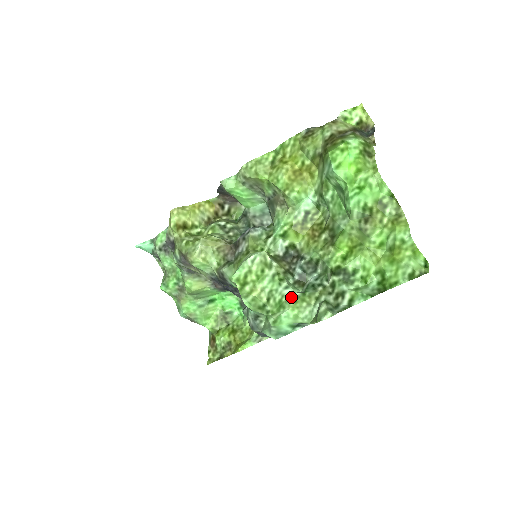
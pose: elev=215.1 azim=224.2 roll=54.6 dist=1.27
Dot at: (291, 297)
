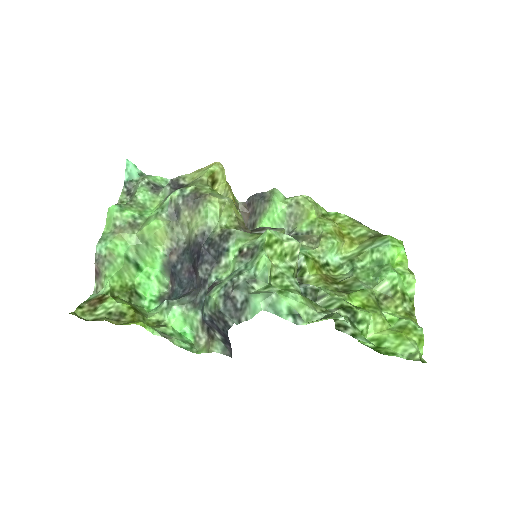
Dot at: (299, 292)
